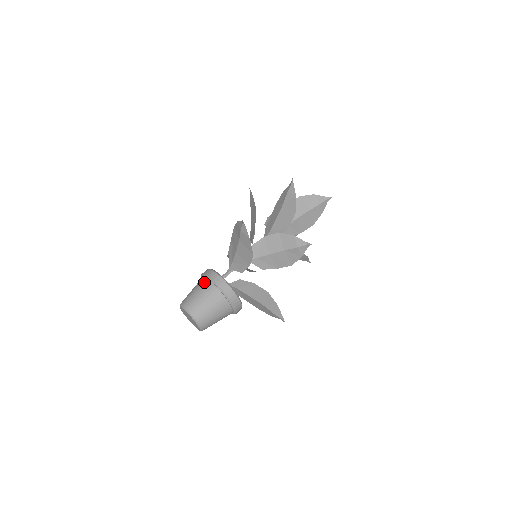
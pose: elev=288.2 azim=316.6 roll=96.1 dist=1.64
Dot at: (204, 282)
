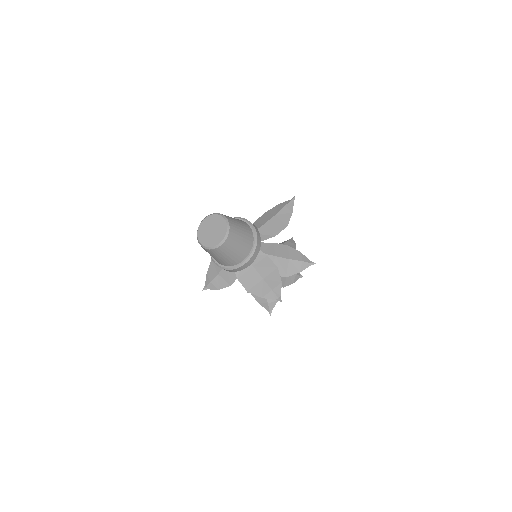
Dot at: (235, 218)
